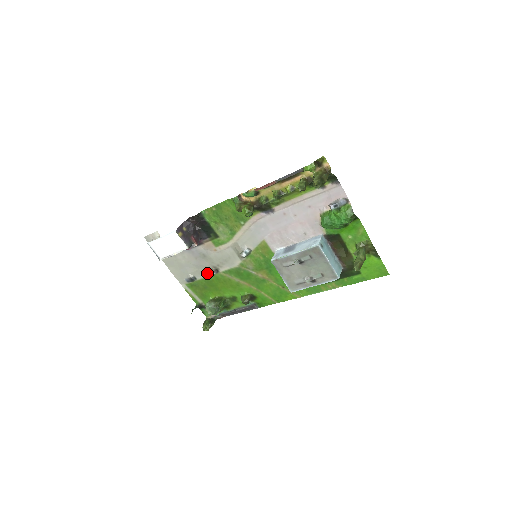
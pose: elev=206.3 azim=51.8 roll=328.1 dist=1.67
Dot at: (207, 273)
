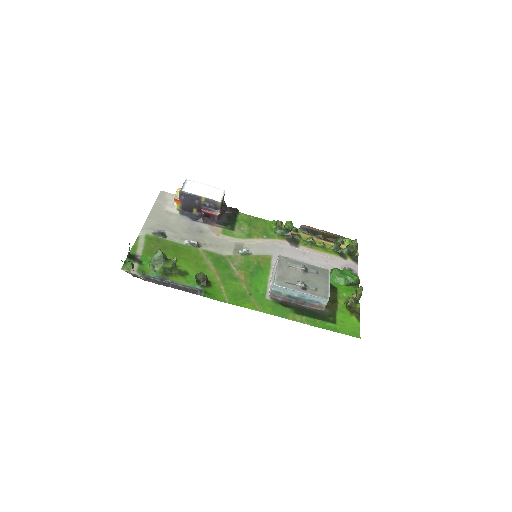
Dot at: (187, 240)
